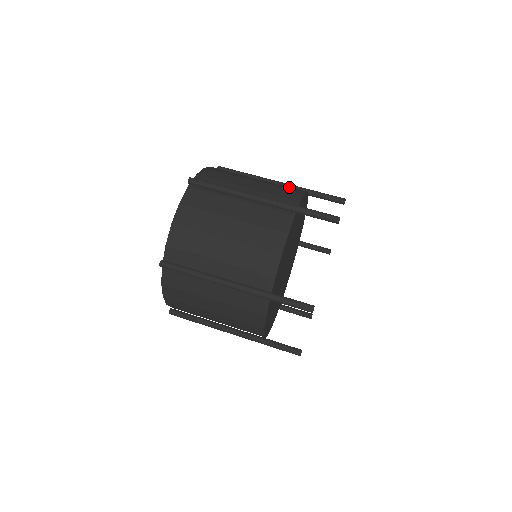
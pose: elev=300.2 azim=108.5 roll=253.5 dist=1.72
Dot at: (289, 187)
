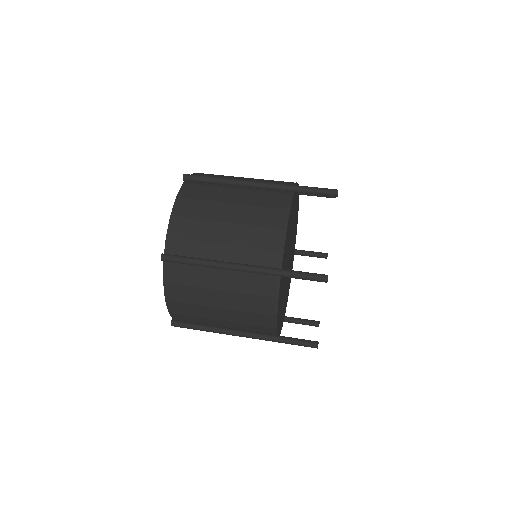
Dot at: occluded
